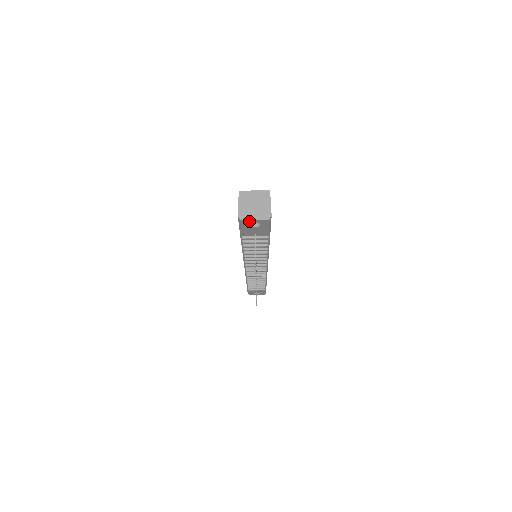
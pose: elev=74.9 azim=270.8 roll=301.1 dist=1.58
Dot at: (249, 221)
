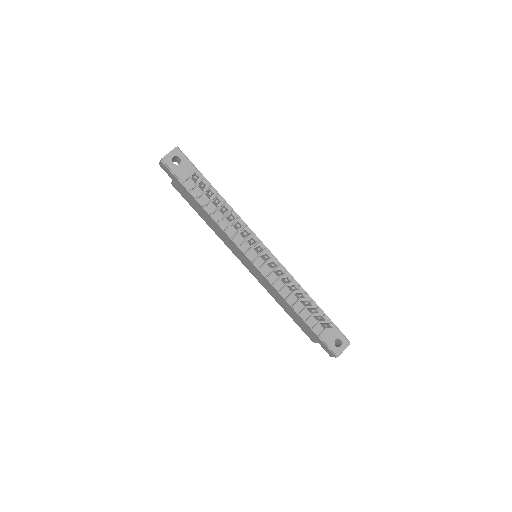
Dot at: (168, 157)
